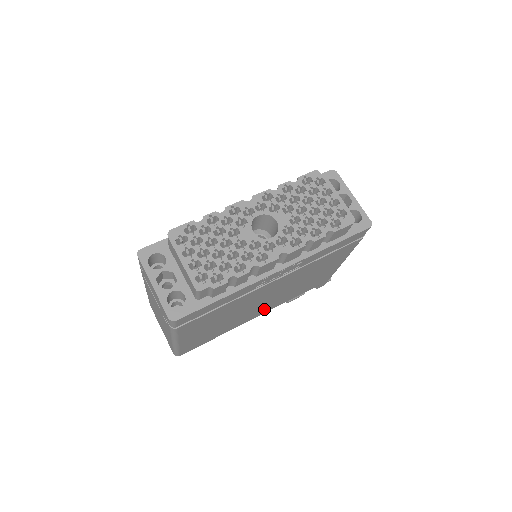
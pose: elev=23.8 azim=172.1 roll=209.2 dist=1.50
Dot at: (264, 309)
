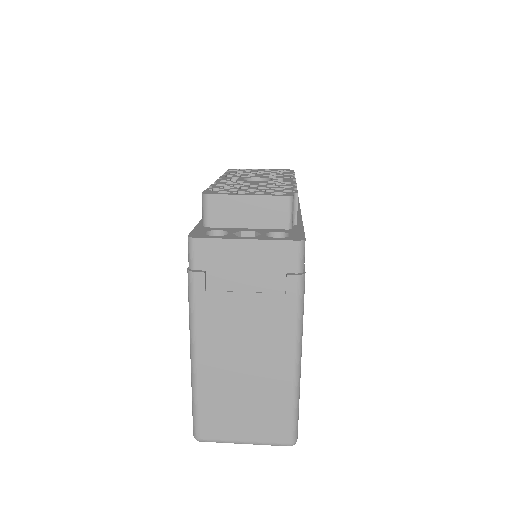
Dot at: occluded
